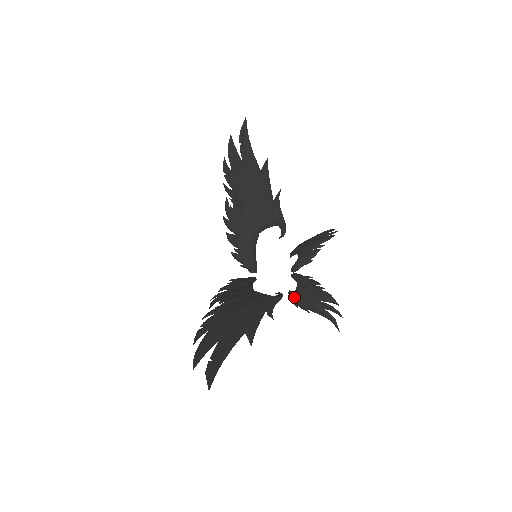
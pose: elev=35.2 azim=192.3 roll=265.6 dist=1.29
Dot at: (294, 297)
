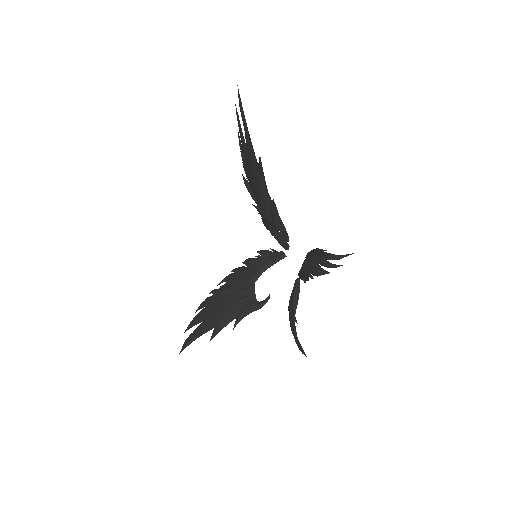
Dot at: occluded
